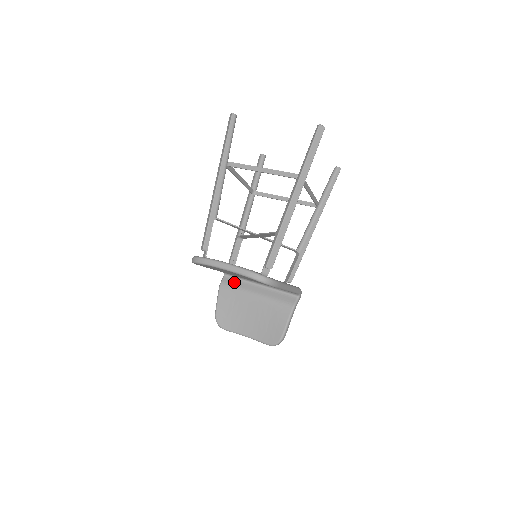
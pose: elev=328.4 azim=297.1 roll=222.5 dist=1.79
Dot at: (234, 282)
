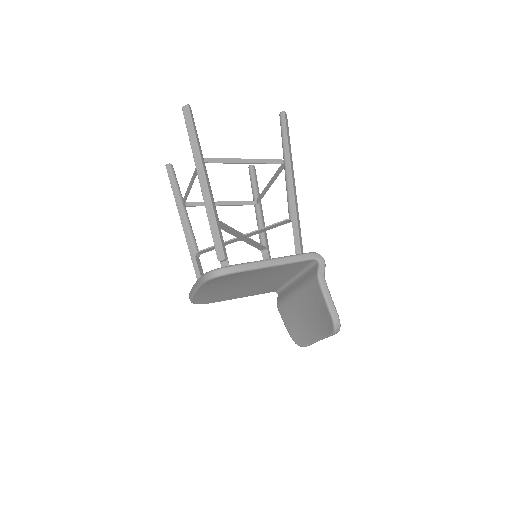
Dot at: (282, 294)
